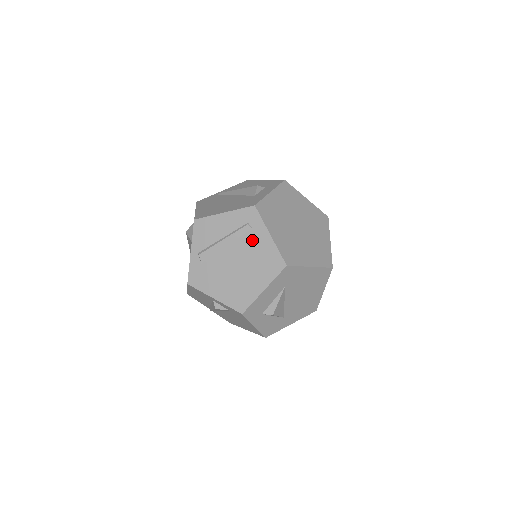
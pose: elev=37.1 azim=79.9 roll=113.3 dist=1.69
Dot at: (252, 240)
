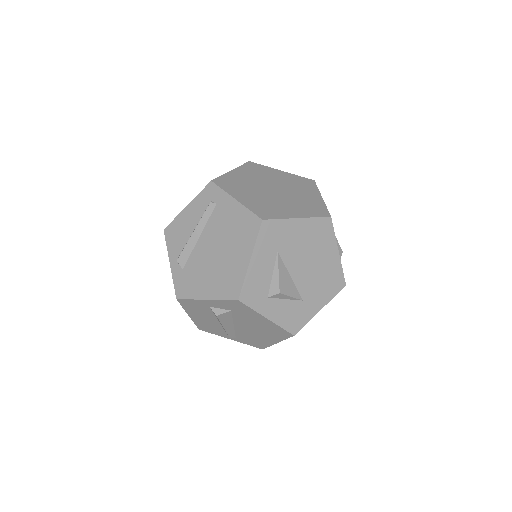
Dot at: (220, 215)
